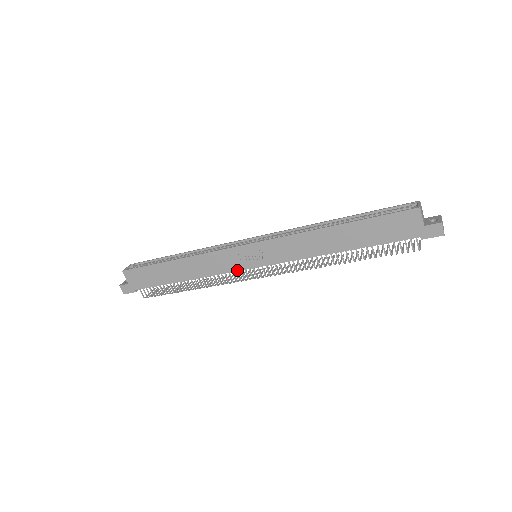
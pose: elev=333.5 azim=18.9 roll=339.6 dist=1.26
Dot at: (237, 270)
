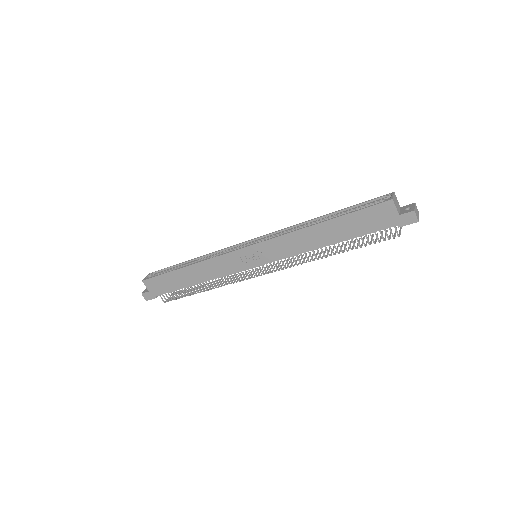
Dot at: (241, 270)
